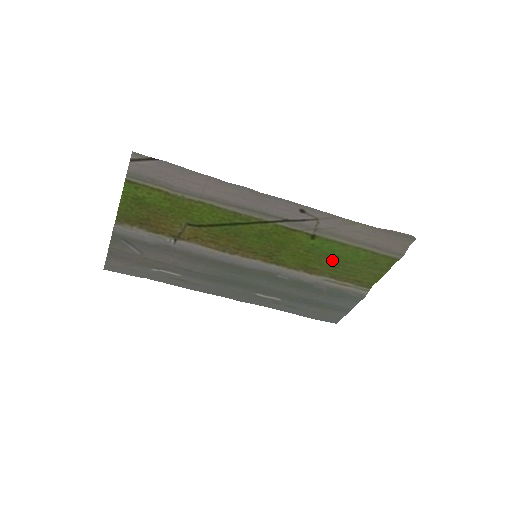
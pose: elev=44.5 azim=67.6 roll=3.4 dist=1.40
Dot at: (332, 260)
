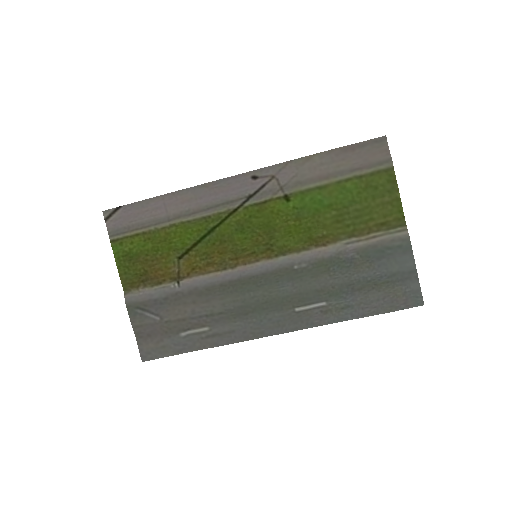
Dot at: (330, 214)
